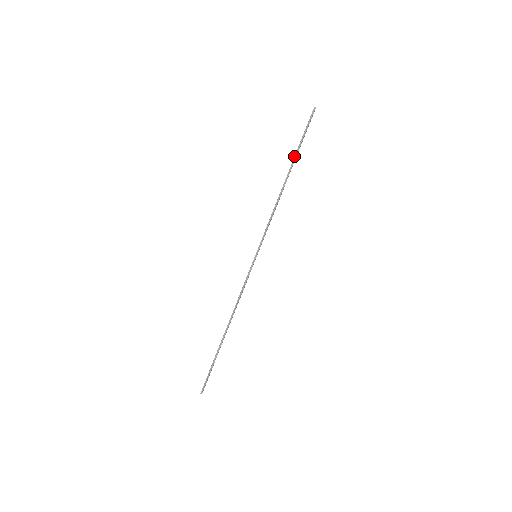
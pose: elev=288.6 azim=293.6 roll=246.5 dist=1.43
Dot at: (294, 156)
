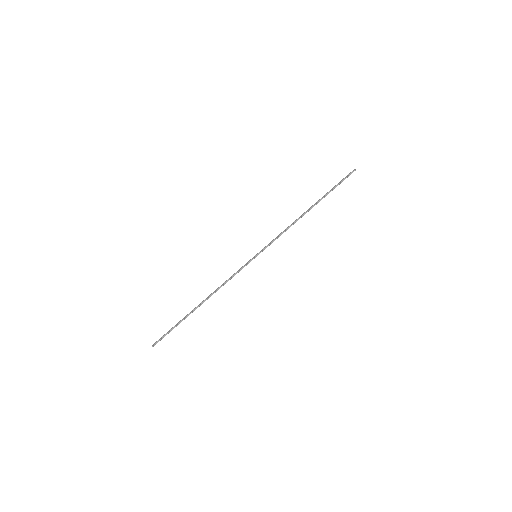
Dot at: (323, 196)
